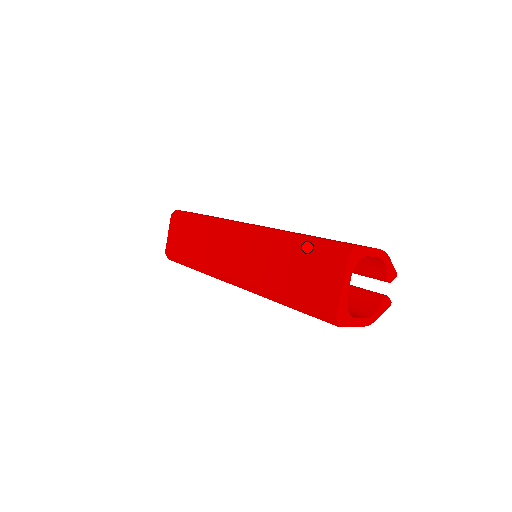
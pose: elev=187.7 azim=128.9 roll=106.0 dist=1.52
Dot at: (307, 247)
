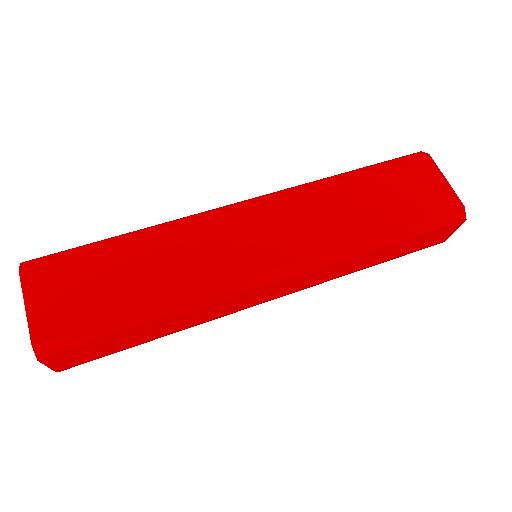
Dot at: (379, 170)
